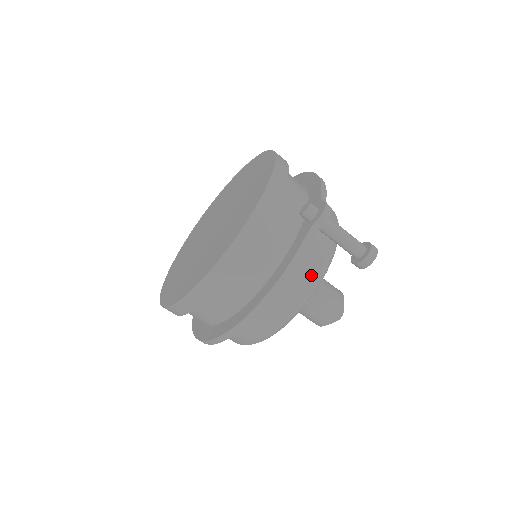
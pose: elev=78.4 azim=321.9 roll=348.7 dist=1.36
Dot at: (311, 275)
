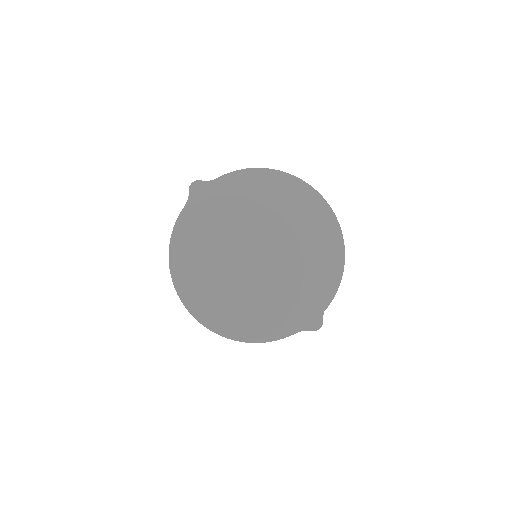
Dot at: occluded
